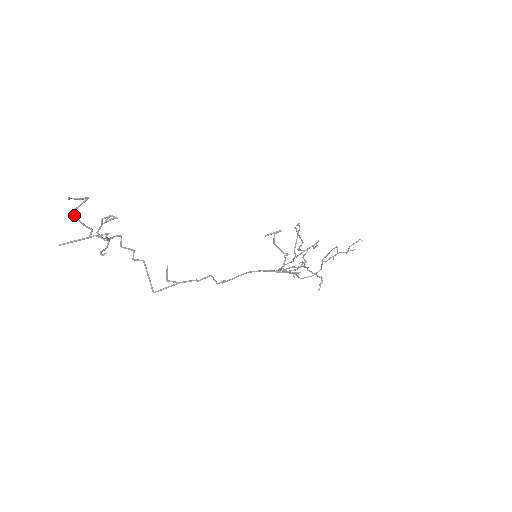
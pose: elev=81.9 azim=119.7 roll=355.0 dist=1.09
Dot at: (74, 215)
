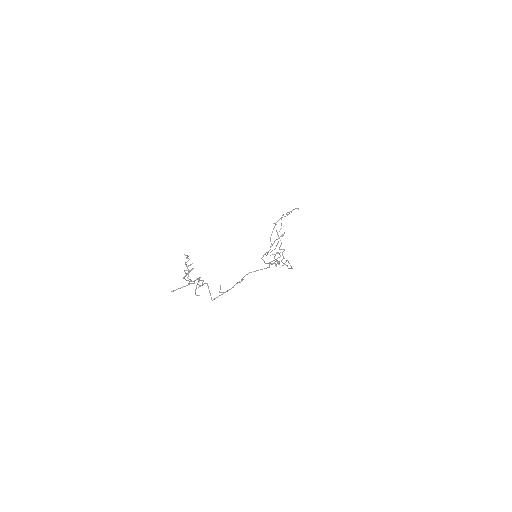
Dot at: (184, 278)
